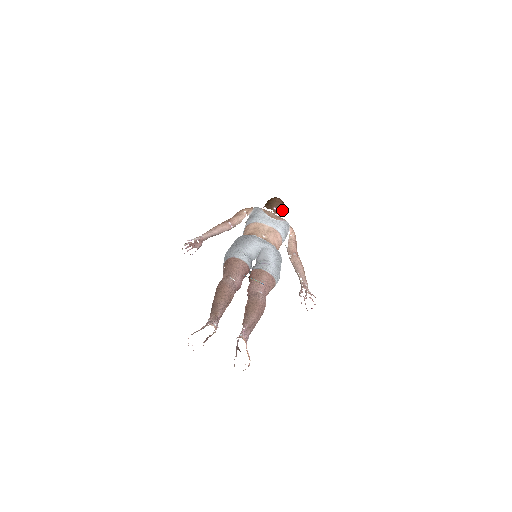
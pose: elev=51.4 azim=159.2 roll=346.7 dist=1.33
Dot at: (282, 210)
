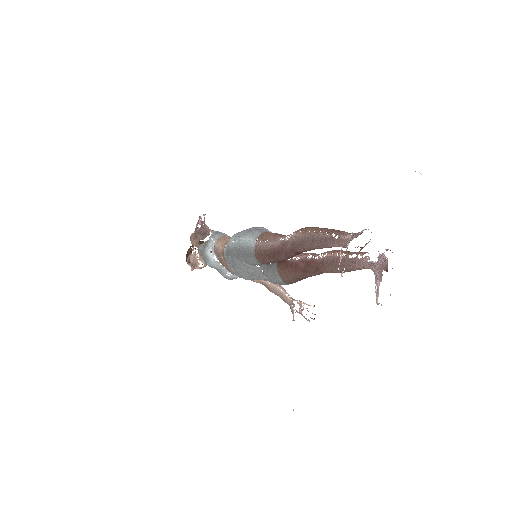
Dot at: occluded
